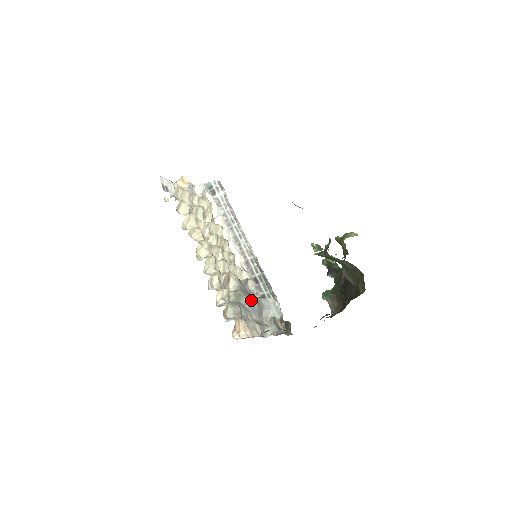
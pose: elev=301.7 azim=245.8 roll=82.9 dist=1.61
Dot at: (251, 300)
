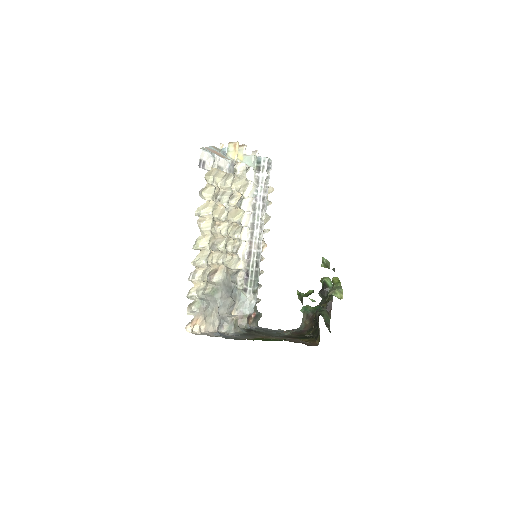
Dot at: (228, 294)
